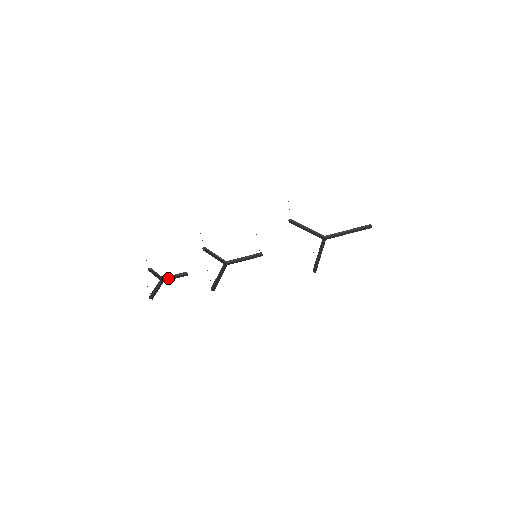
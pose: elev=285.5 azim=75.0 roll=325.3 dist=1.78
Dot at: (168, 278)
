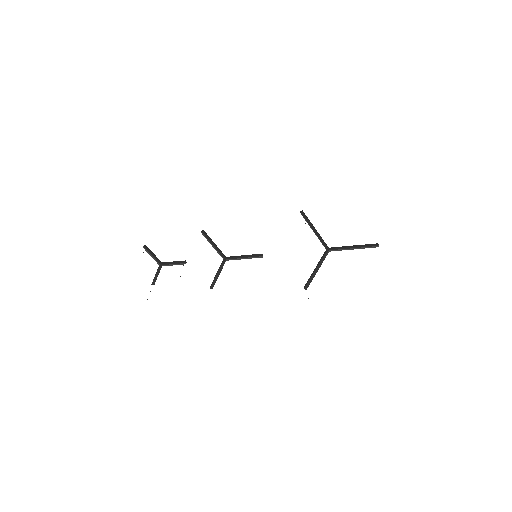
Dot at: occluded
